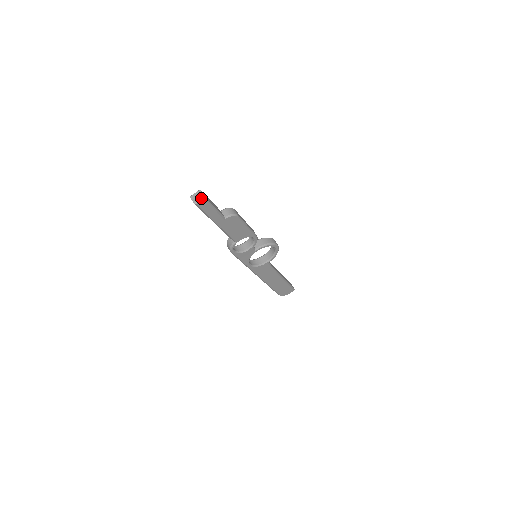
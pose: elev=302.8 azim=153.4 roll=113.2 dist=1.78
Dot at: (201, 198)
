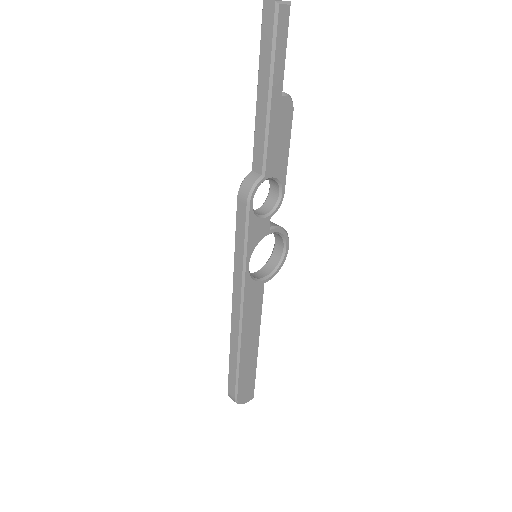
Dot at: (286, 1)
